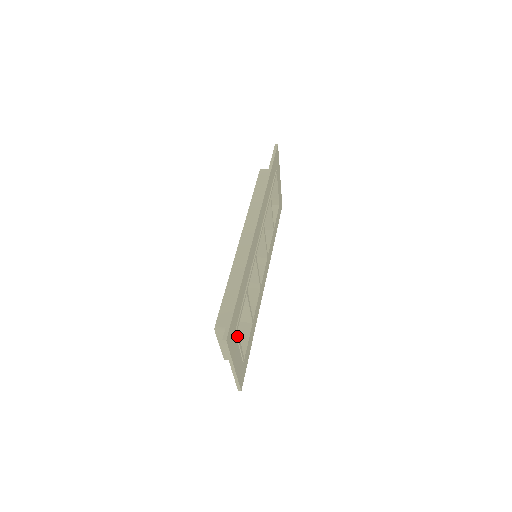
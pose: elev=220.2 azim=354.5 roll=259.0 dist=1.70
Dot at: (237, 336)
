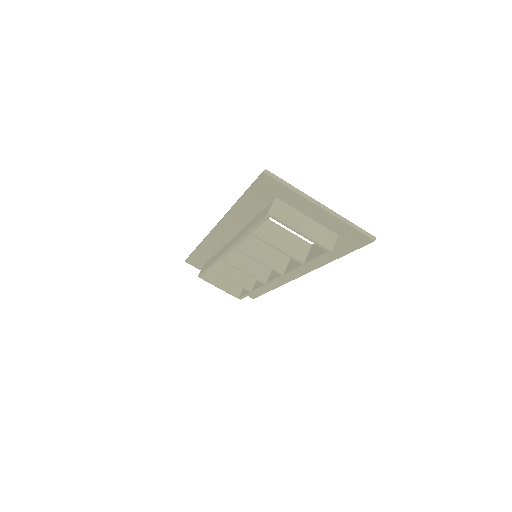
Dot at: occluded
